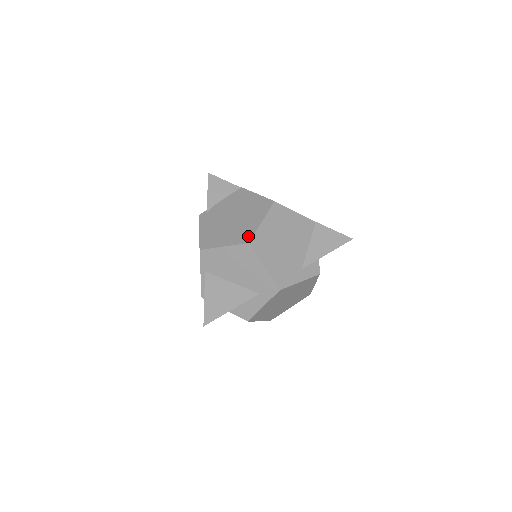
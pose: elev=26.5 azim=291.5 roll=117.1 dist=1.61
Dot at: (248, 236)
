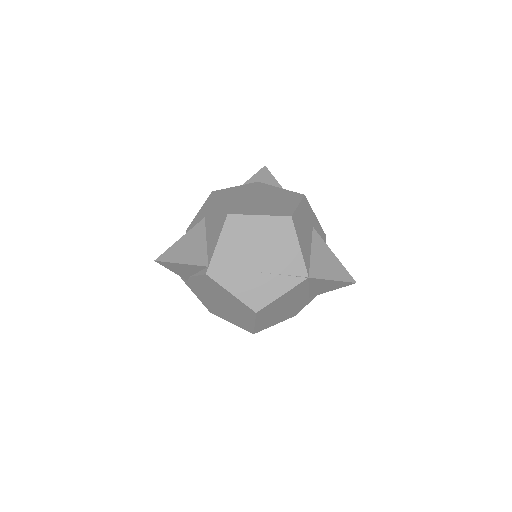
Dot at: (249, 329)
